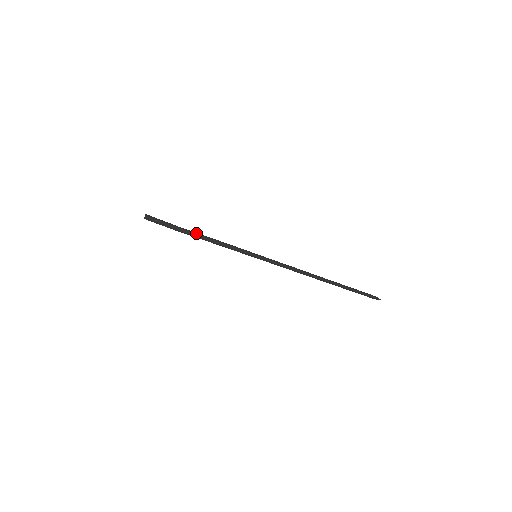
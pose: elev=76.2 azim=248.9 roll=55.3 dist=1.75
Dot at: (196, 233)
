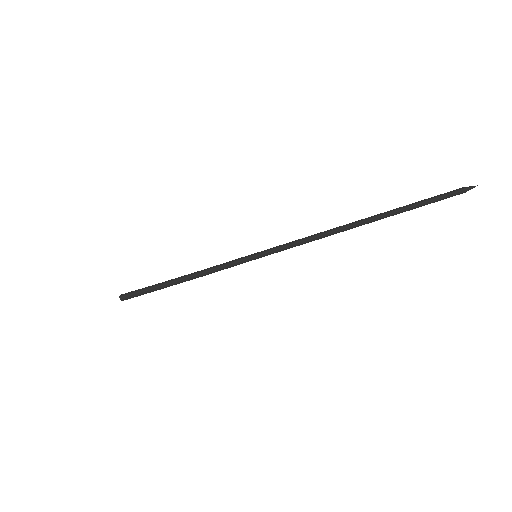
Dot at: (176, 282)
